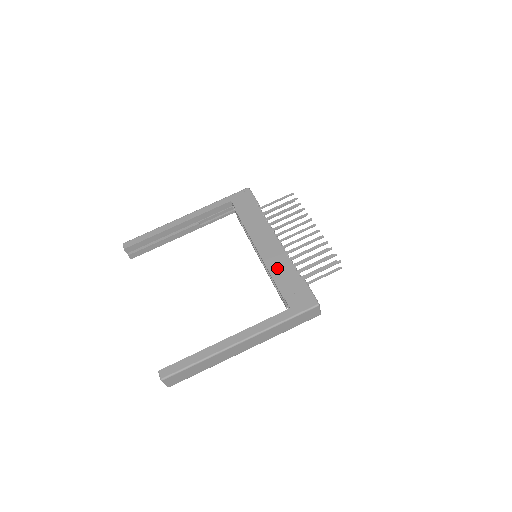
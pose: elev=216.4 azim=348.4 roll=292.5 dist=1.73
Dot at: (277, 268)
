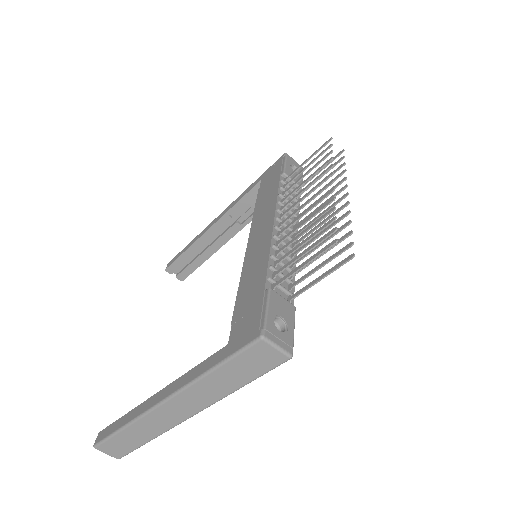
Dot at: (250, 271)
